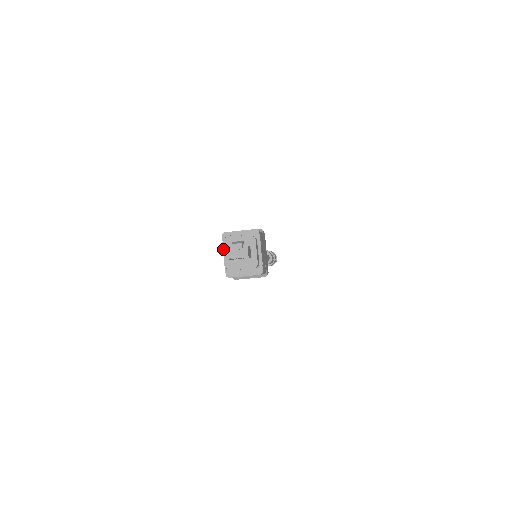
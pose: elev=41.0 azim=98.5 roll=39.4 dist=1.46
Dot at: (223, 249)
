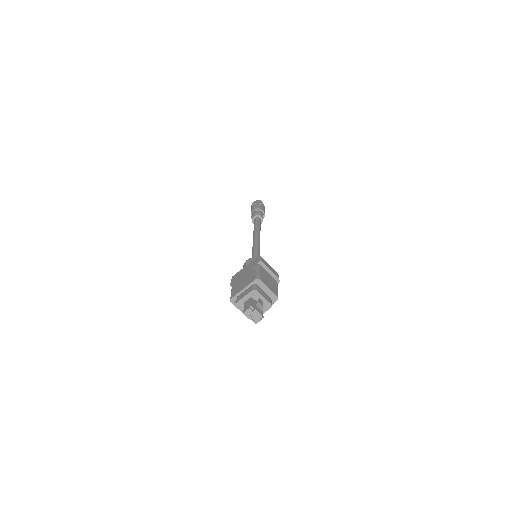
Dot at: (247, 286)
